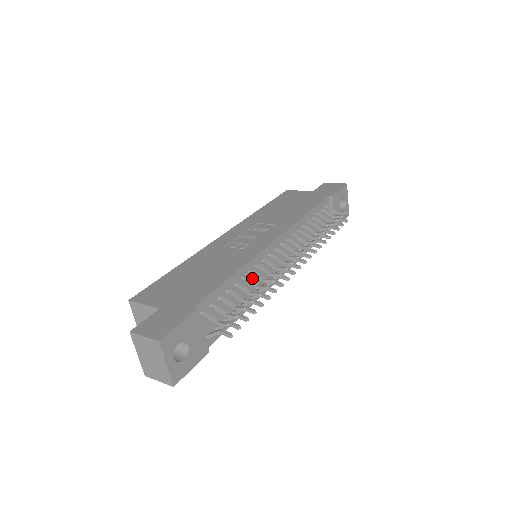
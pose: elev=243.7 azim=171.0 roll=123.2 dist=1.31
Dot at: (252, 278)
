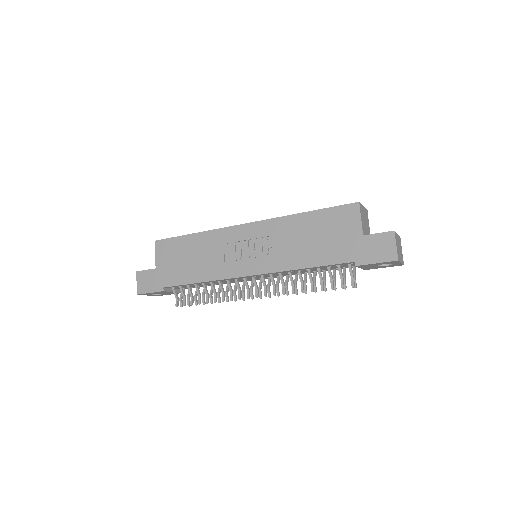
Dot at: (223, 281)
